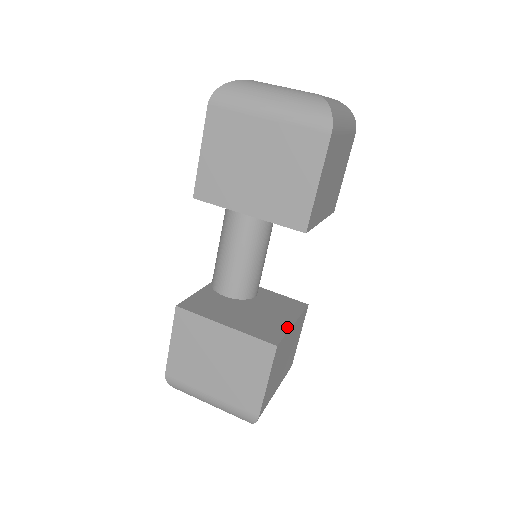
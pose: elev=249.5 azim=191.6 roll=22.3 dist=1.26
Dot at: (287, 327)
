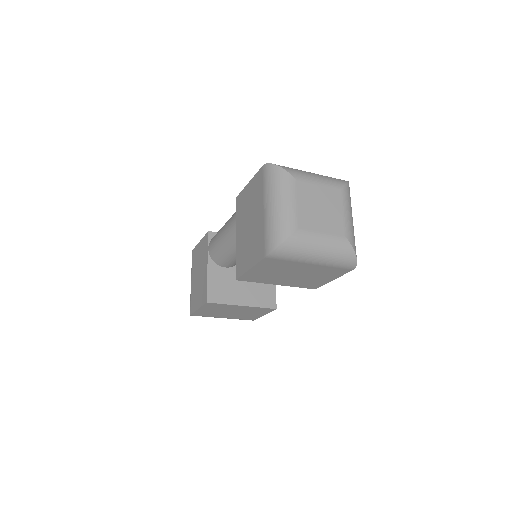
Dot at: occluded
